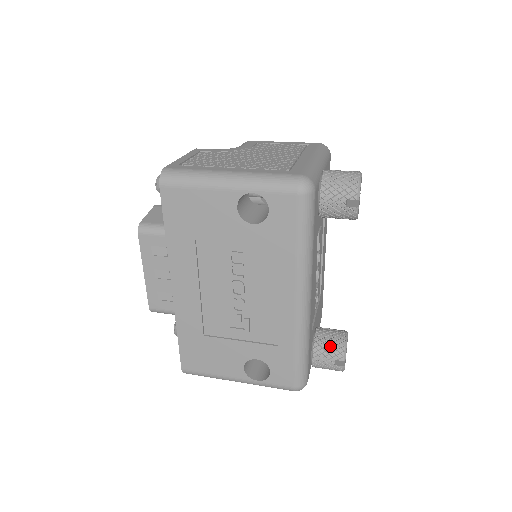
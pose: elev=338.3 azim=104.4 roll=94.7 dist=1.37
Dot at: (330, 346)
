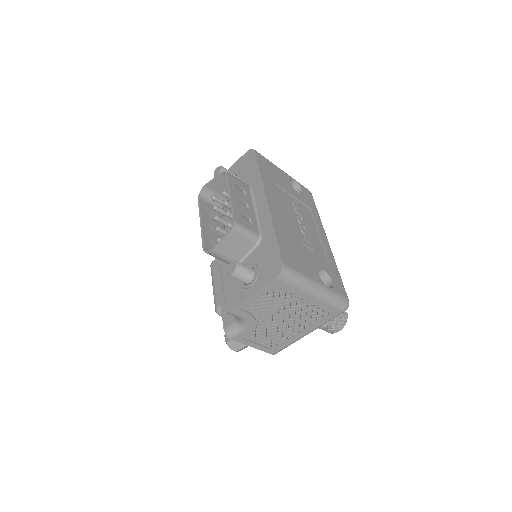
Dot at: occluded
